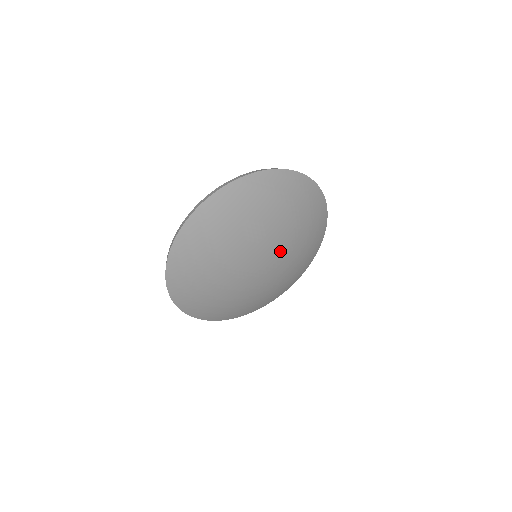
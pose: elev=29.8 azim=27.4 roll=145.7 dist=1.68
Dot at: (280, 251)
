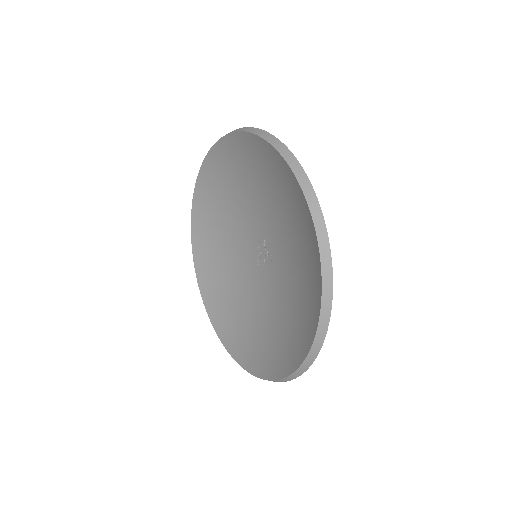
Dot at: occluded
